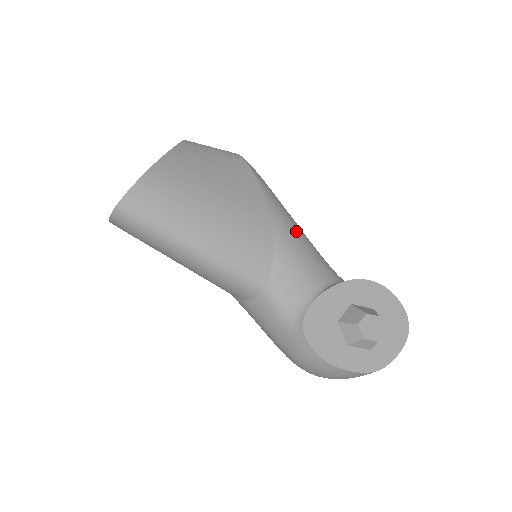
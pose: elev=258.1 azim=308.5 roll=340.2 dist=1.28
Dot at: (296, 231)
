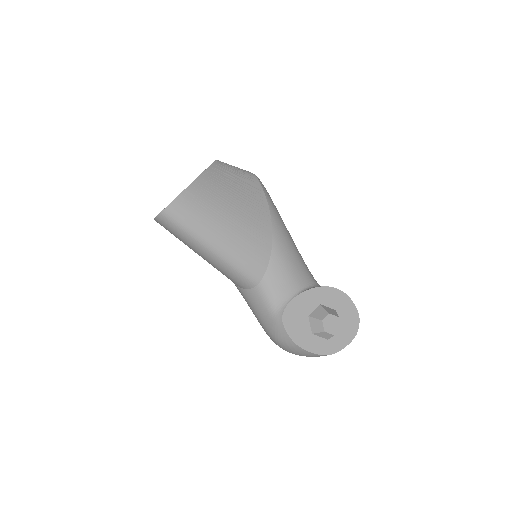
Dot at: (289, 243)
